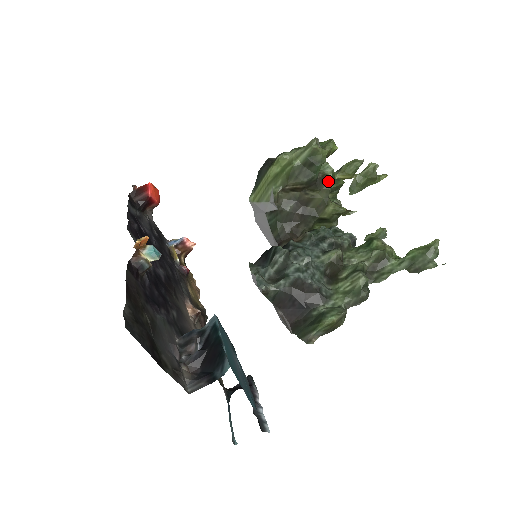
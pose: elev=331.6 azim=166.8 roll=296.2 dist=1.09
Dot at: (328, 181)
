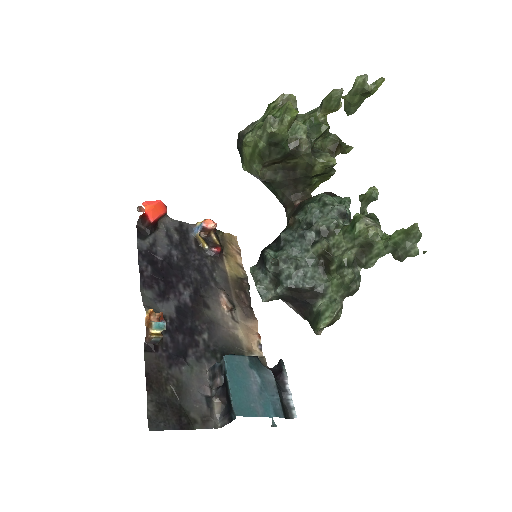
Dot at: (304, 144)
